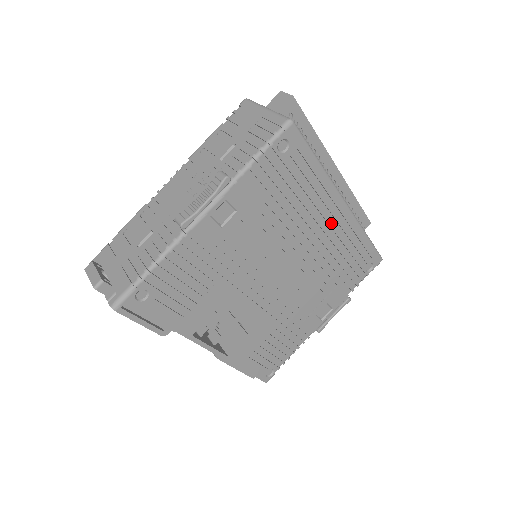
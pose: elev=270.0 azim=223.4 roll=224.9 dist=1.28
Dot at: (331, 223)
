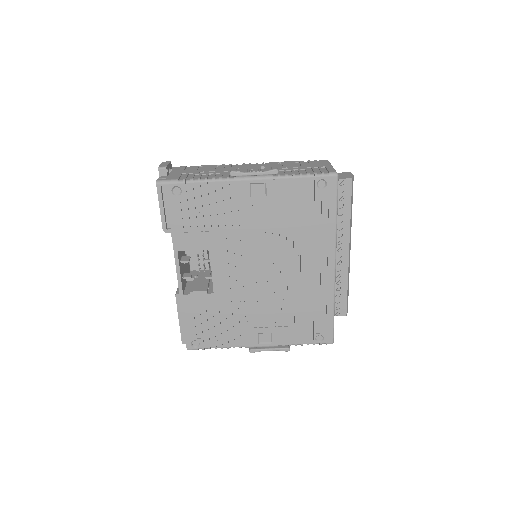
Dot at: (316, 270)
